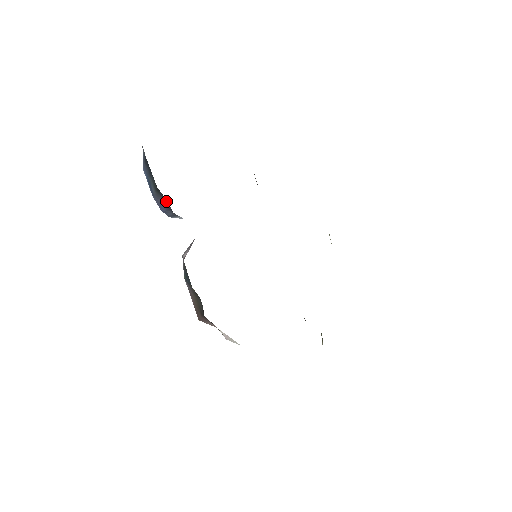
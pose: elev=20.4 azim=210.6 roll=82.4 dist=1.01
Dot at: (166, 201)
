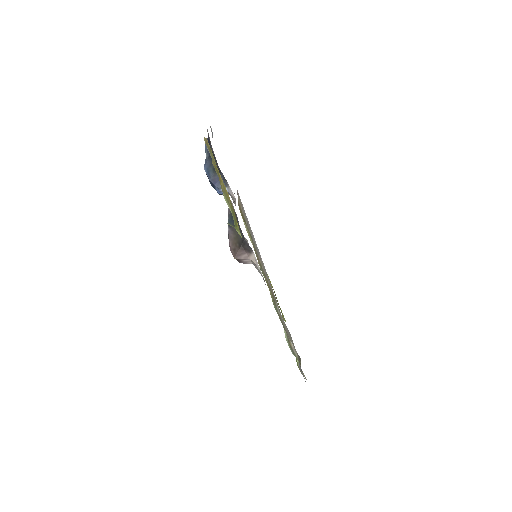
Dot at: (221, 176)
